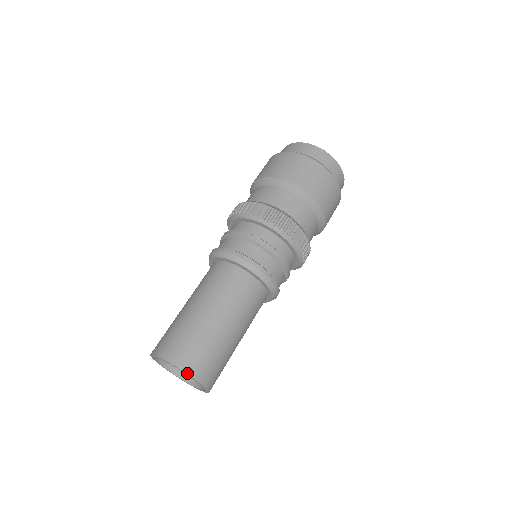
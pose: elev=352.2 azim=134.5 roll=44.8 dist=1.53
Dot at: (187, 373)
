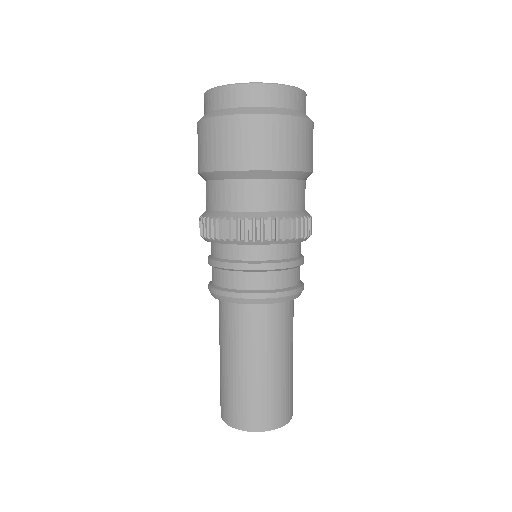
Dot at: (287, 423)
